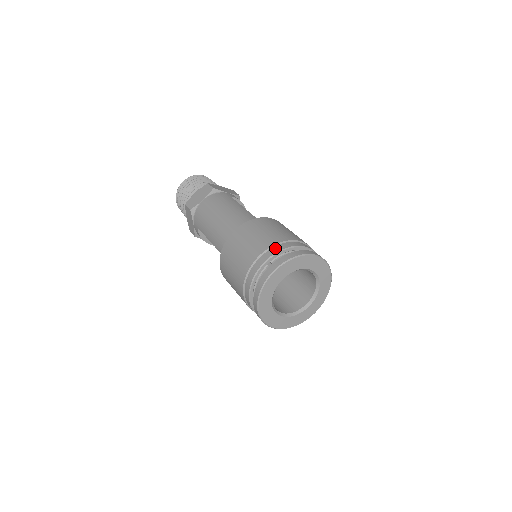
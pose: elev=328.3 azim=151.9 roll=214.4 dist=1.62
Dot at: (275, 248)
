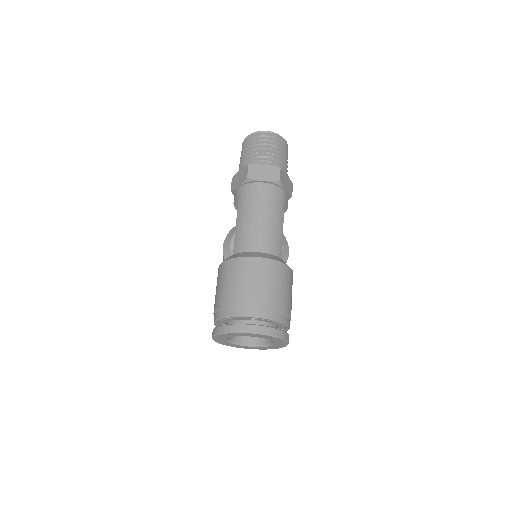
Dot at: (268, 312)
